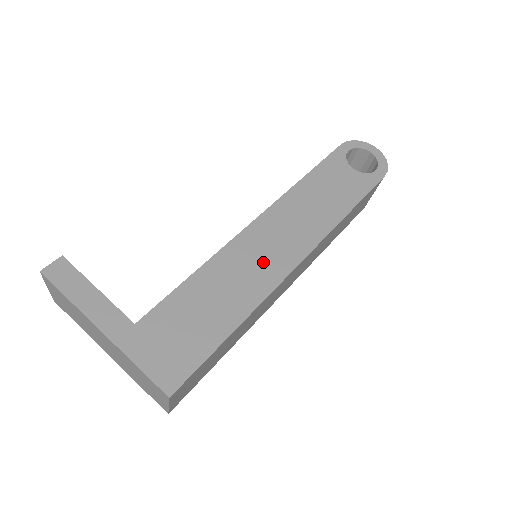
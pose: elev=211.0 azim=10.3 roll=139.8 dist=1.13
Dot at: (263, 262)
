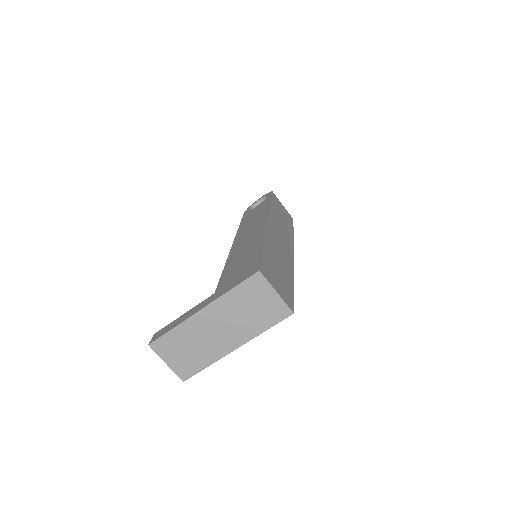
Dot at: (251, 237)
